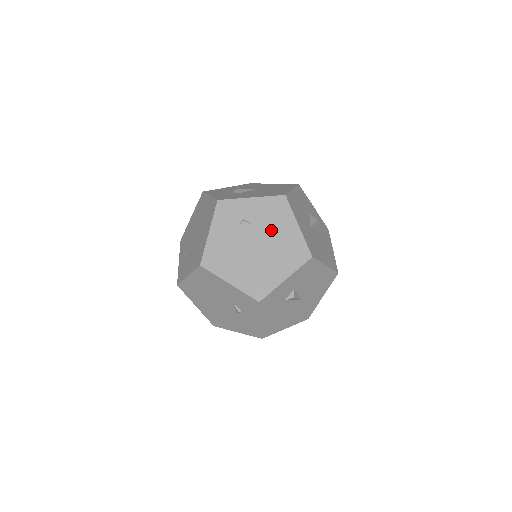
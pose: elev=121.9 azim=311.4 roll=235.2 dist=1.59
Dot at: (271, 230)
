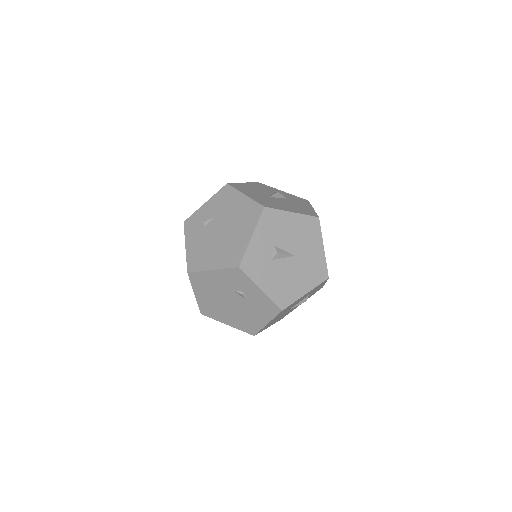
Dot at: (227, 212)
